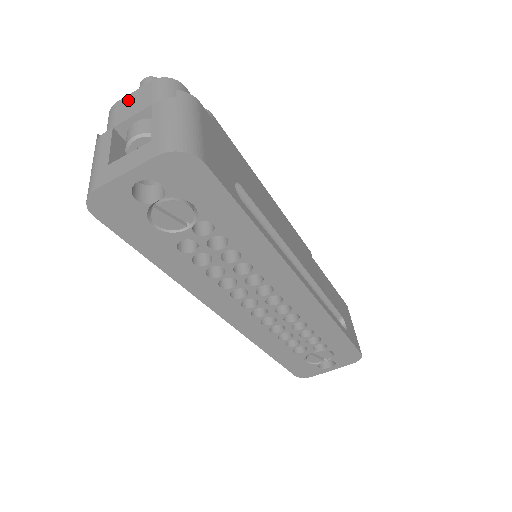
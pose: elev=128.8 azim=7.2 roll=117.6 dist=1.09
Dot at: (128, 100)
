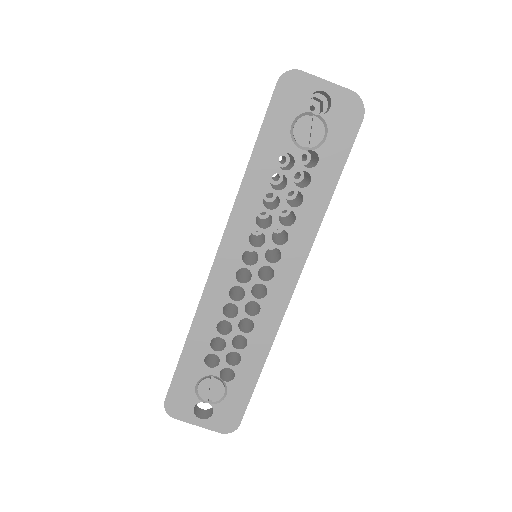
Dot at: occluded
